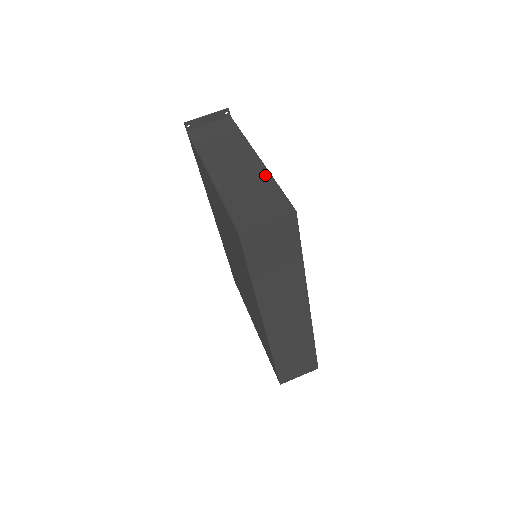
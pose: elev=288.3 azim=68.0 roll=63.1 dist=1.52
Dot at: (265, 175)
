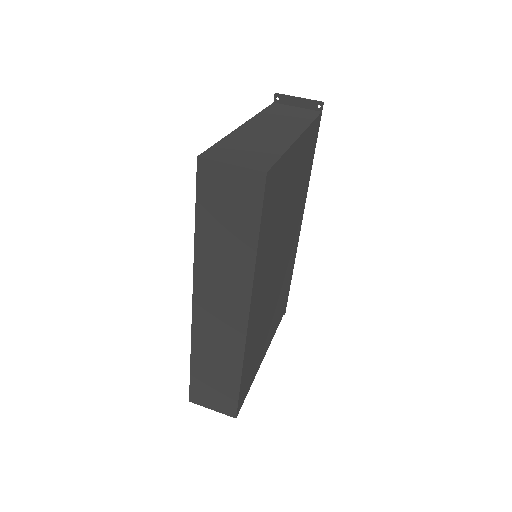
Dot at: (284, 145)
